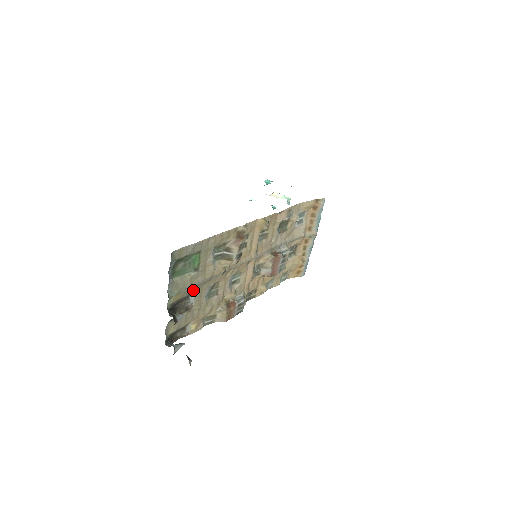
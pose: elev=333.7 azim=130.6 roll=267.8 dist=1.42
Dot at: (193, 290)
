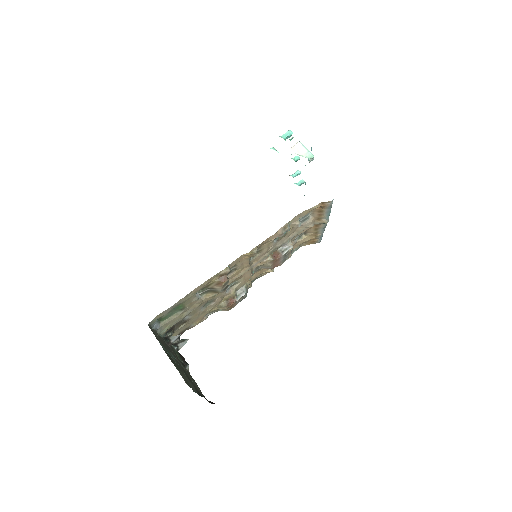
Dot at: (185, 316)
